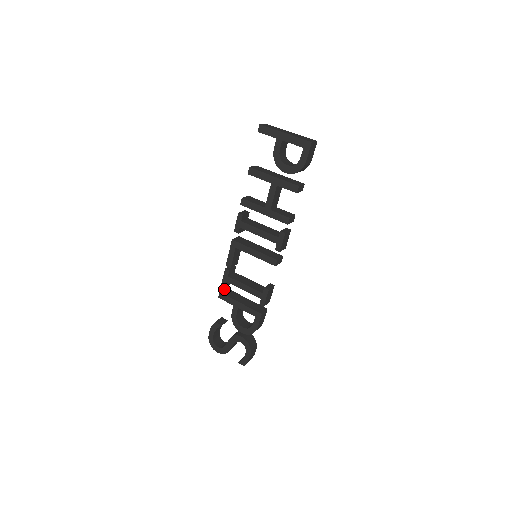
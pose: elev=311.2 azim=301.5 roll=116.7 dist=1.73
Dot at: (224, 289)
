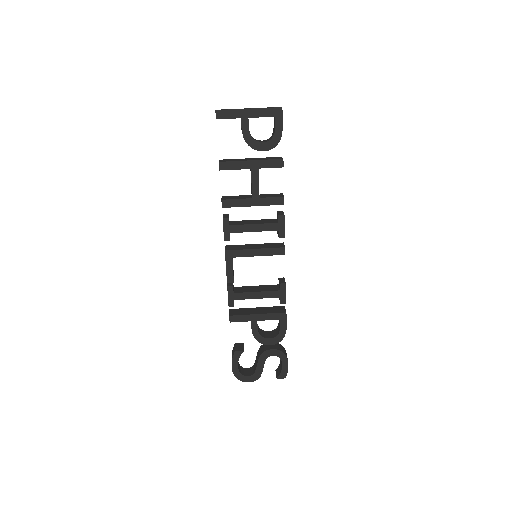
Dot at: (229, 311)
